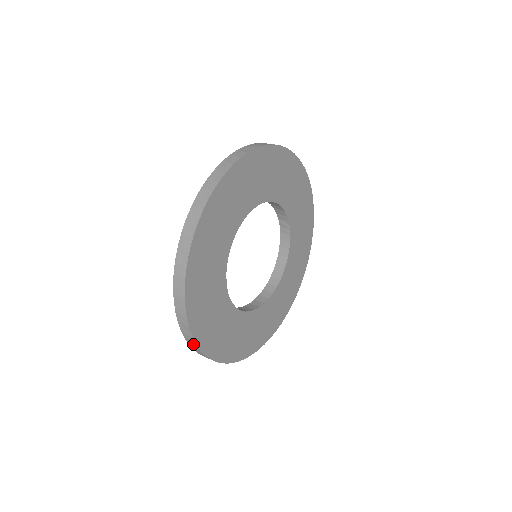
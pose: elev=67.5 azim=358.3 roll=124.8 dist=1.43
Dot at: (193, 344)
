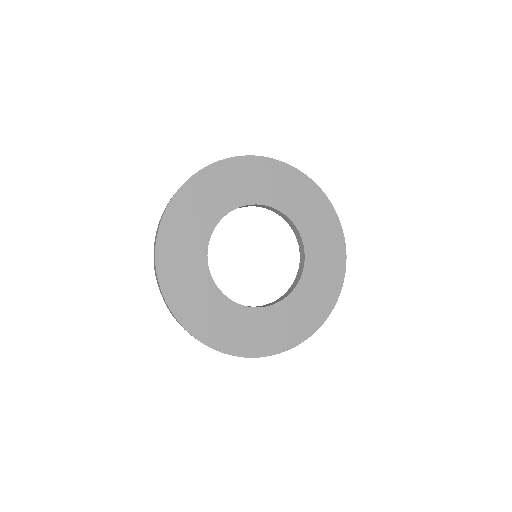
Dot at: (191, 335)
